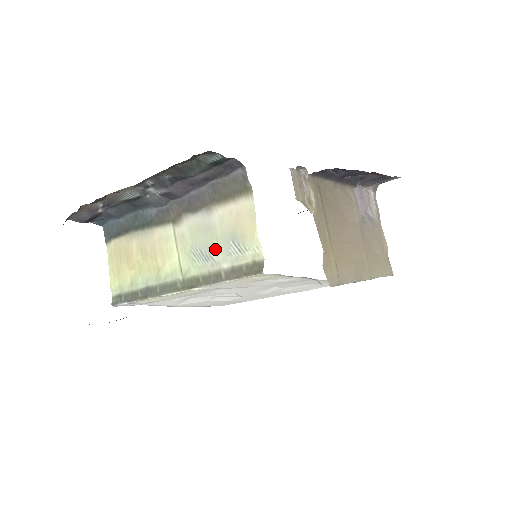
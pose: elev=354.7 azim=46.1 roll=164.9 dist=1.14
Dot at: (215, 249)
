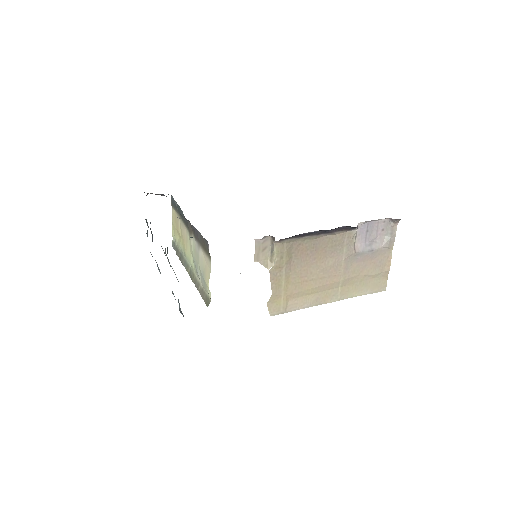
Dot at: (199, 270)
